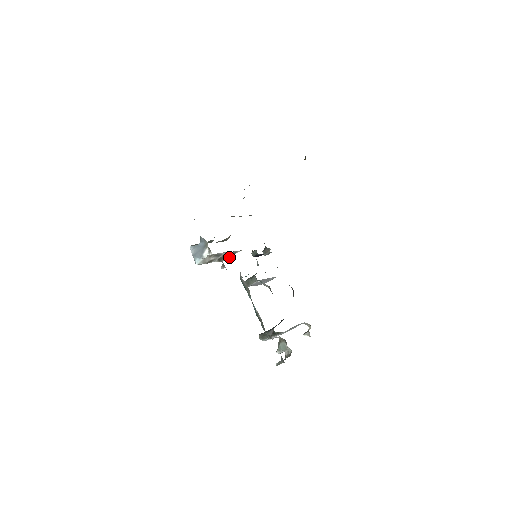
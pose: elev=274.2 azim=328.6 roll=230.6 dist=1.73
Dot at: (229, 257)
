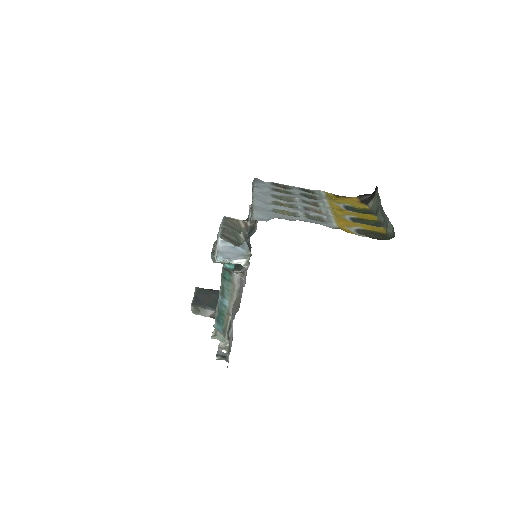
Dot at: occluded
